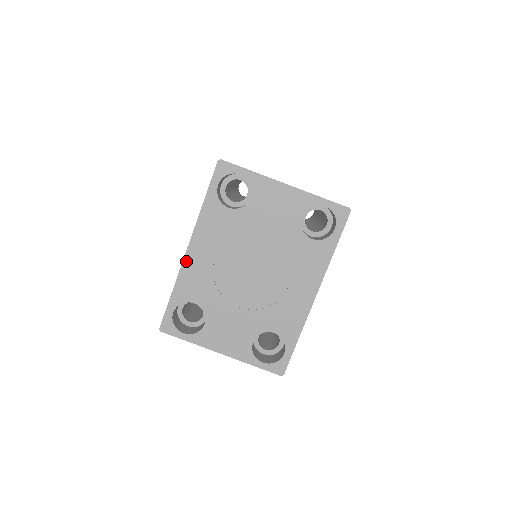
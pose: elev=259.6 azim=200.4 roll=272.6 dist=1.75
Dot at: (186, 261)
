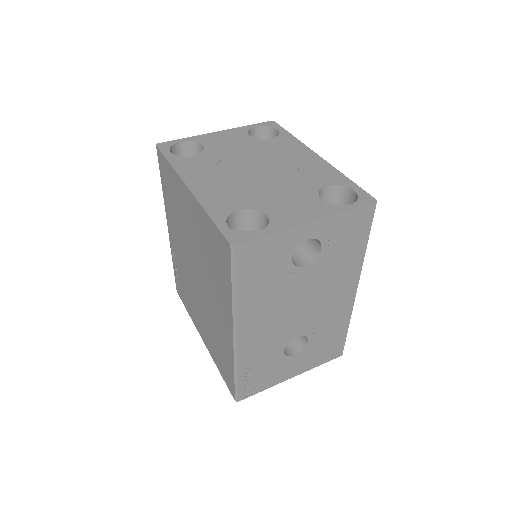
Dot at: (196, 194)
